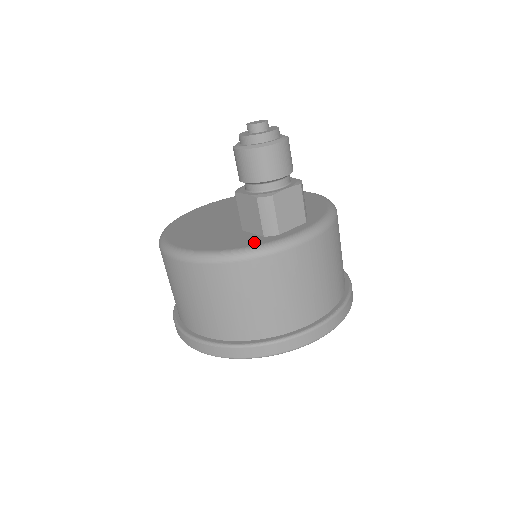
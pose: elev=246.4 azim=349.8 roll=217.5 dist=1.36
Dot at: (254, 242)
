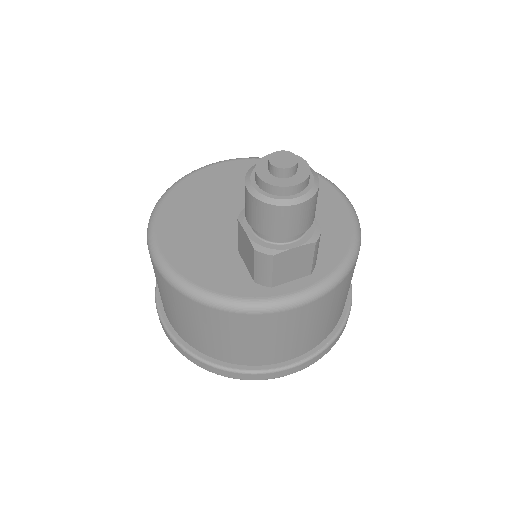
Dot at: (240, 289)
